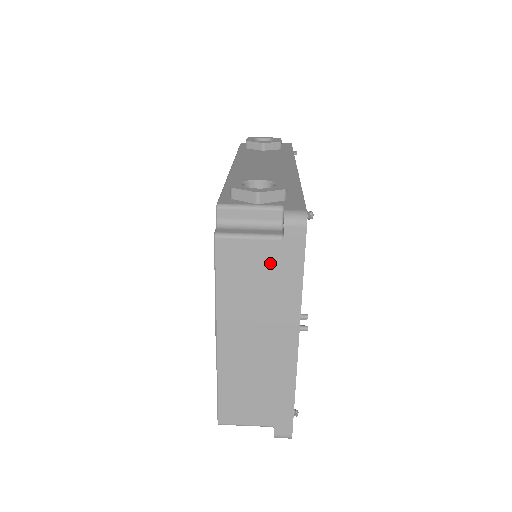
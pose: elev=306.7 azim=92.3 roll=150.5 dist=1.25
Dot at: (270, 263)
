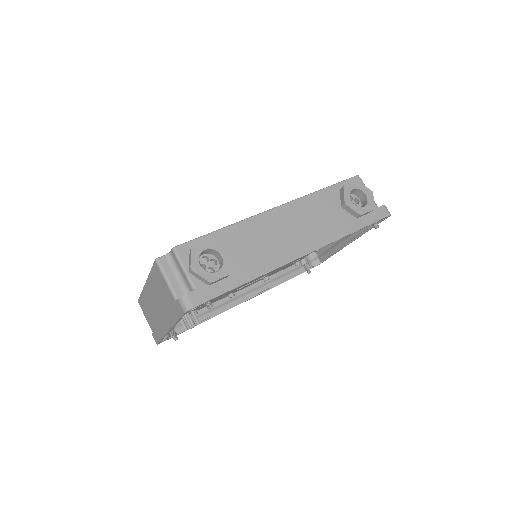
Dot at: (169, 299)
